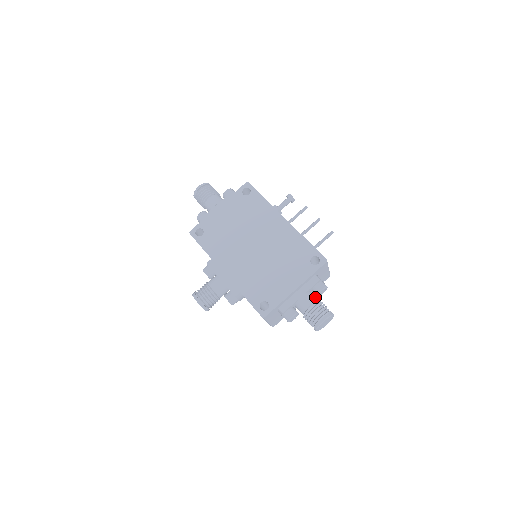
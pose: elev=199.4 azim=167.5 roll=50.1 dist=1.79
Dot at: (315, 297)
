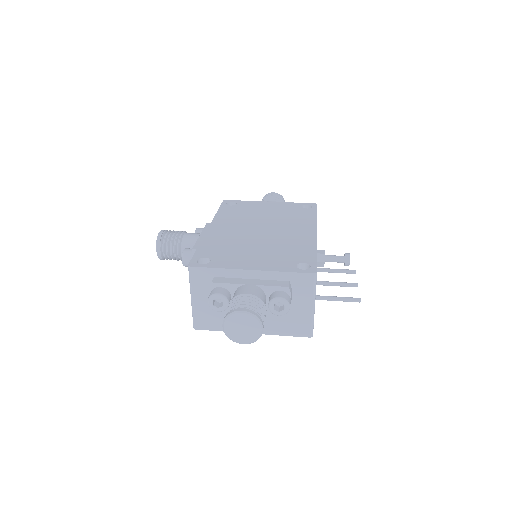
Dot at: (264, 300)
